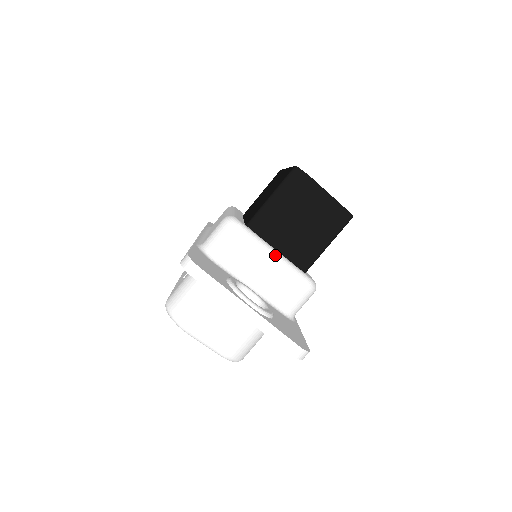
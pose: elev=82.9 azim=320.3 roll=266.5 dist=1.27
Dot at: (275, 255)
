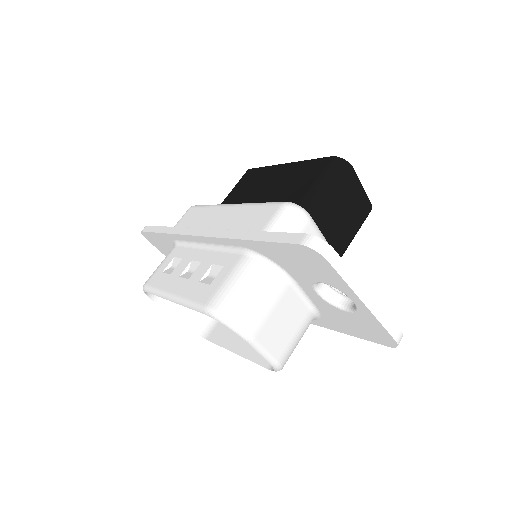
Dot at: occluded
